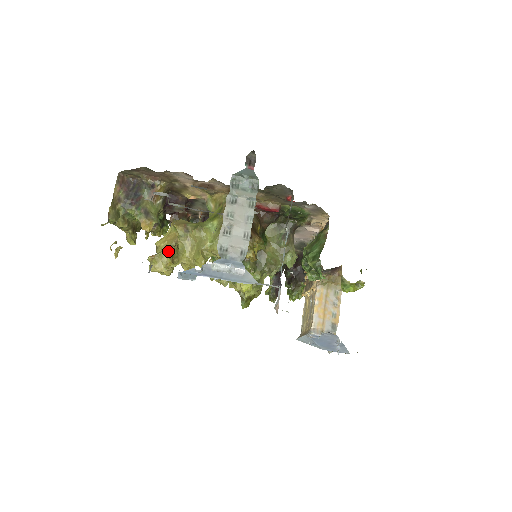
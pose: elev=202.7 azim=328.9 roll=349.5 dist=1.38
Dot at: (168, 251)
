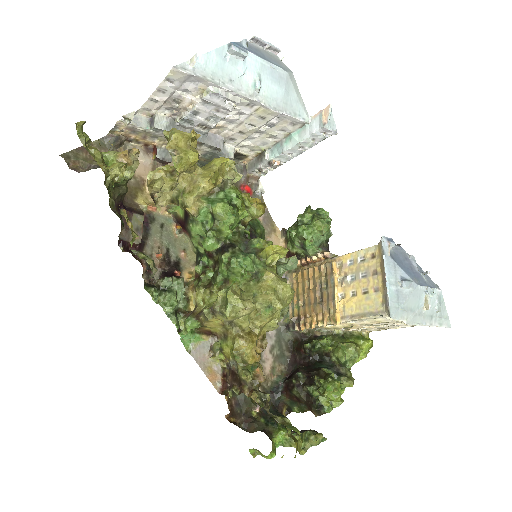
Dot at: occluded
